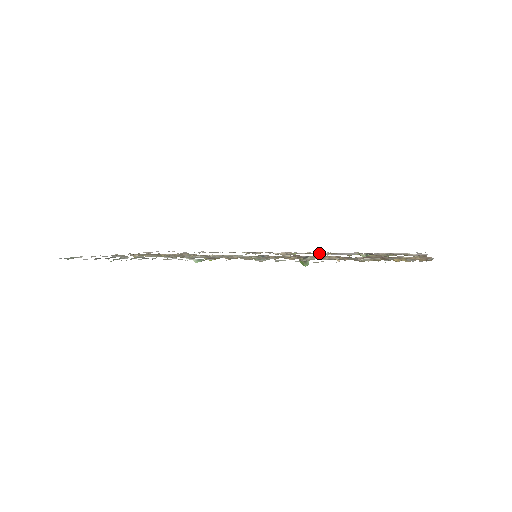
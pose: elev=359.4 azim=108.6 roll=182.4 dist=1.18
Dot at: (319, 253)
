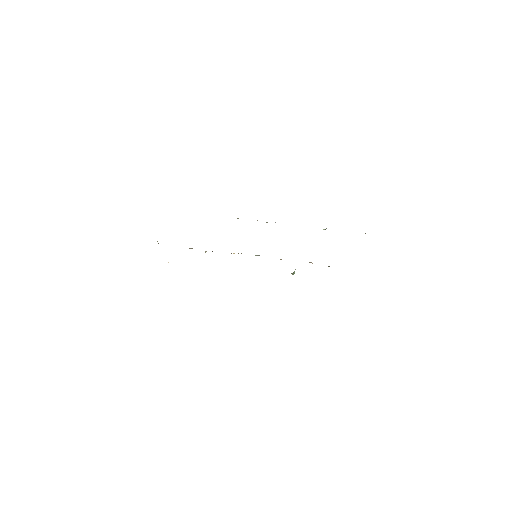
Dot at: occluded
